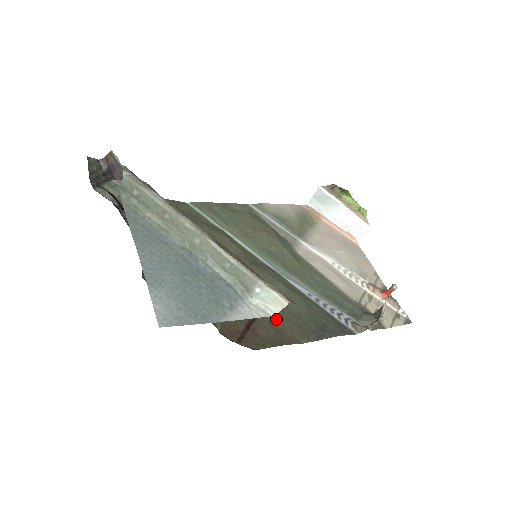
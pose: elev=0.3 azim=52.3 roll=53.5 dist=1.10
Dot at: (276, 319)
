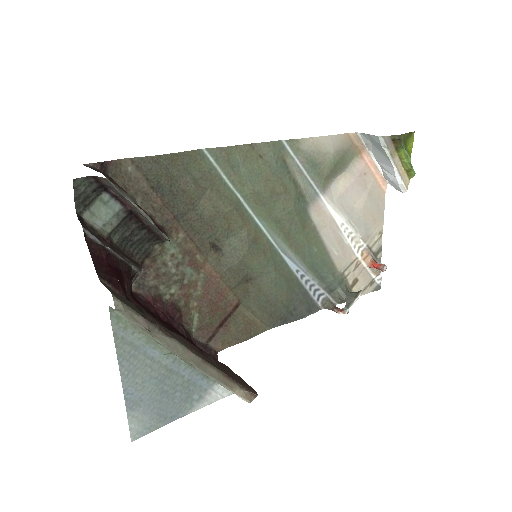
Dot at: (252, 309)
